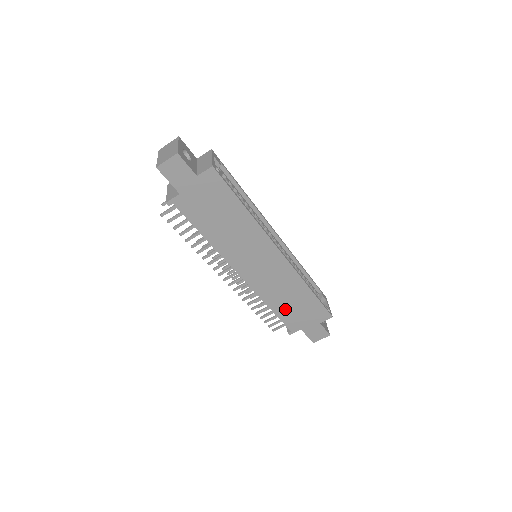
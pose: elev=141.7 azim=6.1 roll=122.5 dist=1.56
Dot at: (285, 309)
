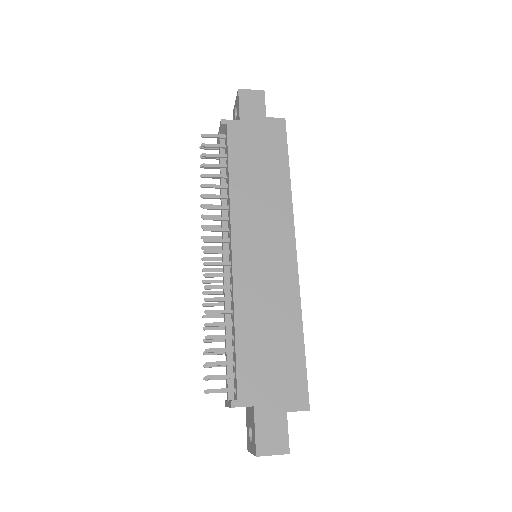
Dot at: (253, 345)
